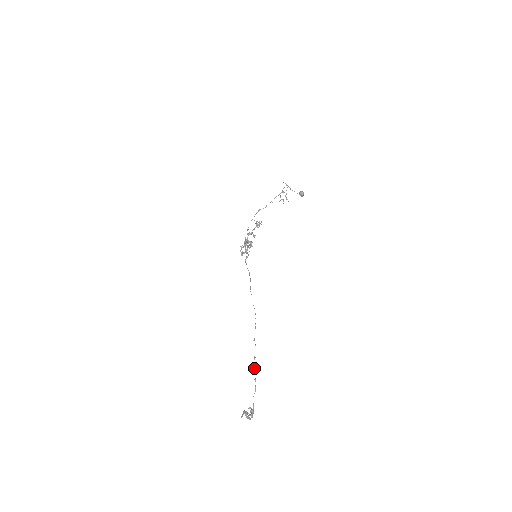
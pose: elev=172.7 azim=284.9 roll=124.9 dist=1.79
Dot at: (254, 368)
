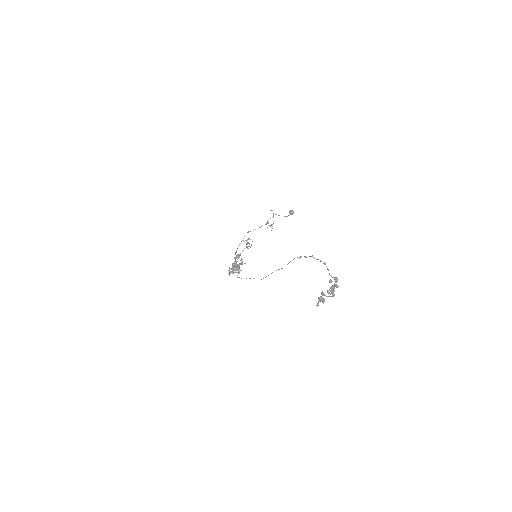
Dot at: occluded
